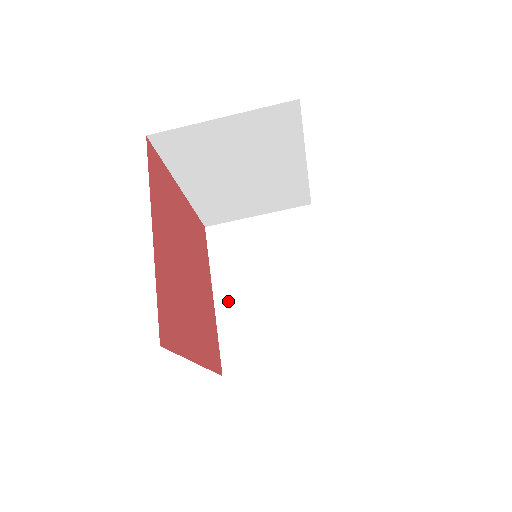
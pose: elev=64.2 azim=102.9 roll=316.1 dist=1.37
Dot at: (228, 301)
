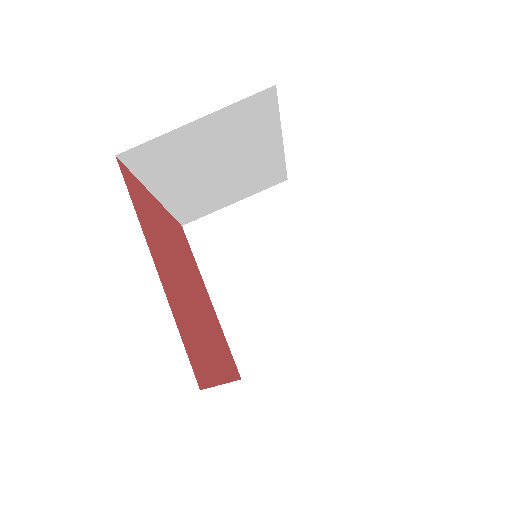
Dot at: occluded
